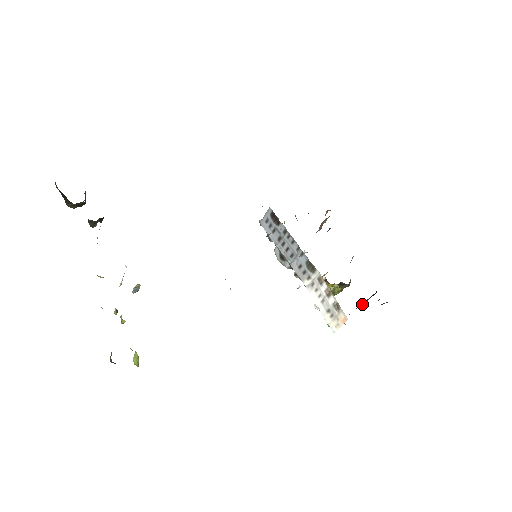
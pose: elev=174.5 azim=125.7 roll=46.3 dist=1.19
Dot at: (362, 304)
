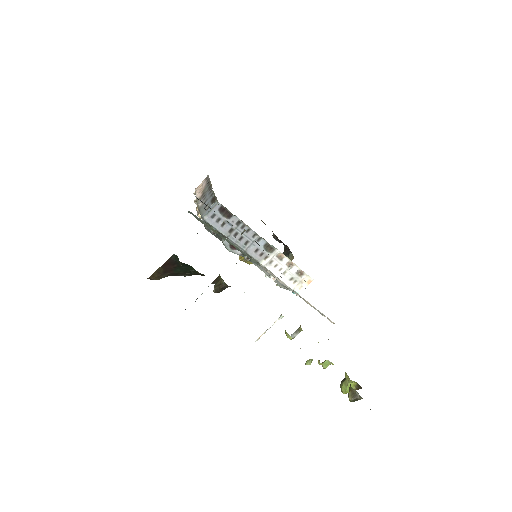
Dot at: occluded
